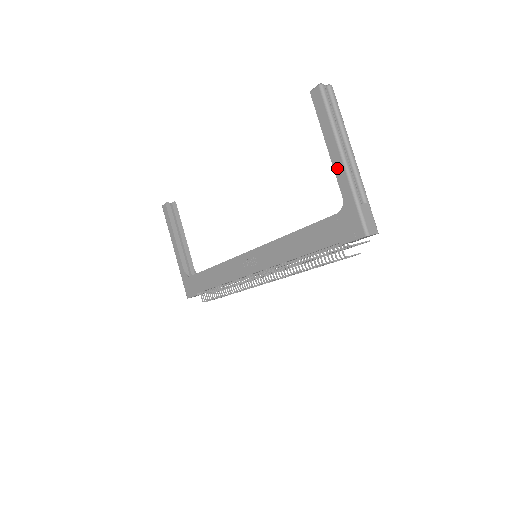
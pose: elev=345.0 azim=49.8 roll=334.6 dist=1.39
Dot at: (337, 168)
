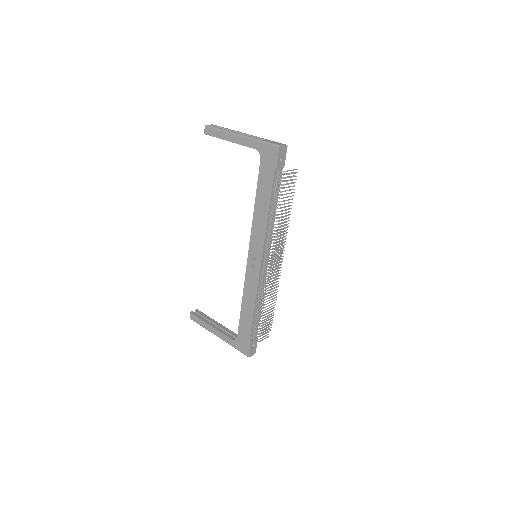
Dot at: (241, 142)
